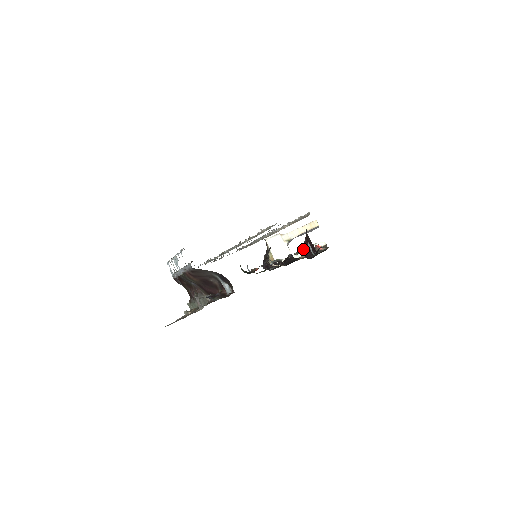
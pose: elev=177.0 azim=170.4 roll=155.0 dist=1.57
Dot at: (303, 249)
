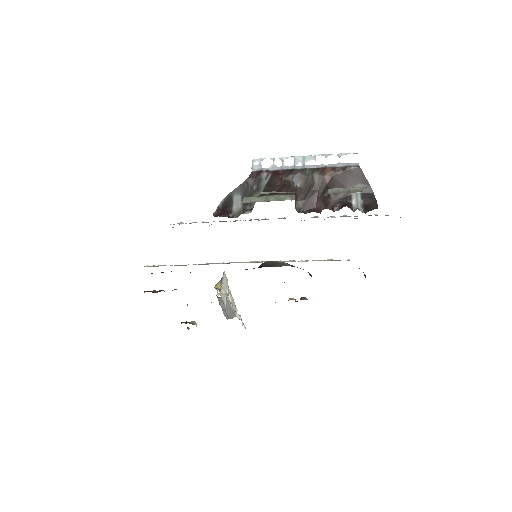
Dot at: occluded
